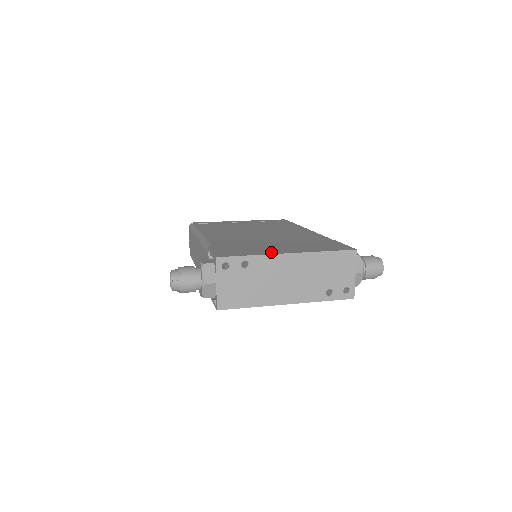
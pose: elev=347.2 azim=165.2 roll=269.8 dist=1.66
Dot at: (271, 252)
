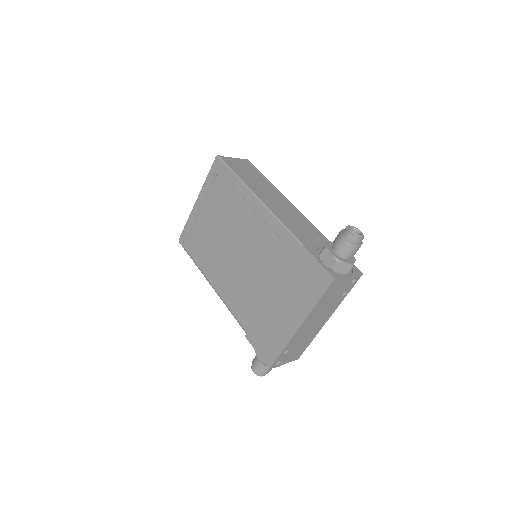
Dot at: (288, 333)
